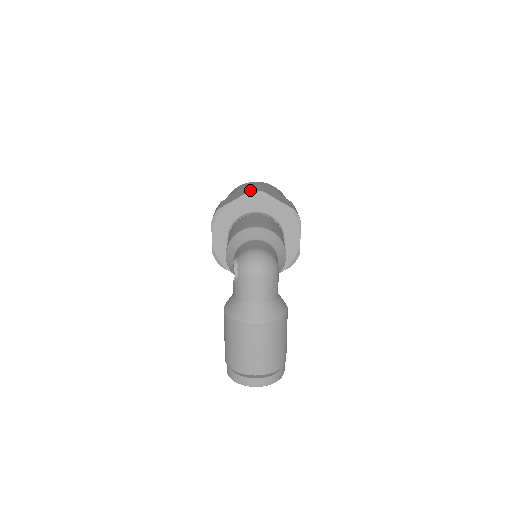
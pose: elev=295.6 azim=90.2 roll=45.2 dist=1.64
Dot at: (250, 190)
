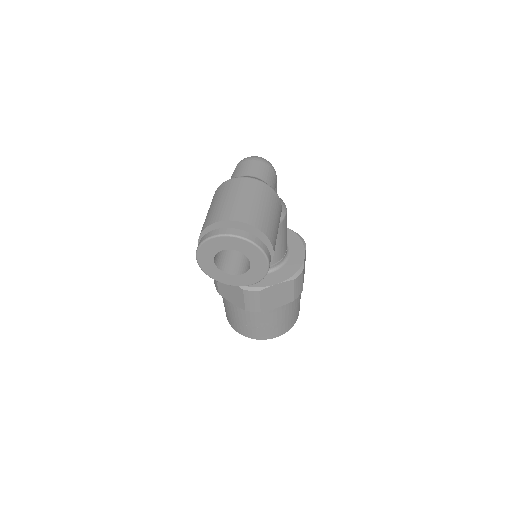
Dot at: occluded
